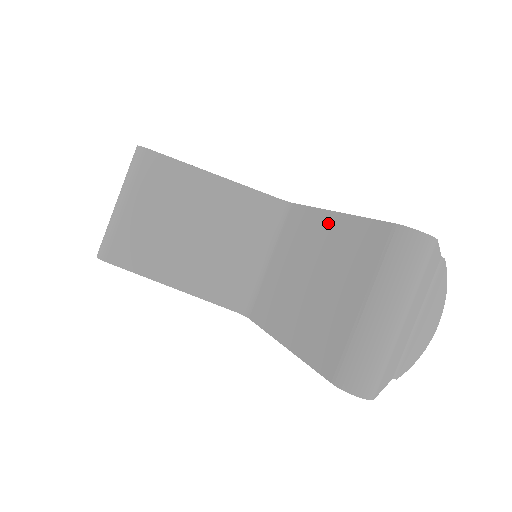
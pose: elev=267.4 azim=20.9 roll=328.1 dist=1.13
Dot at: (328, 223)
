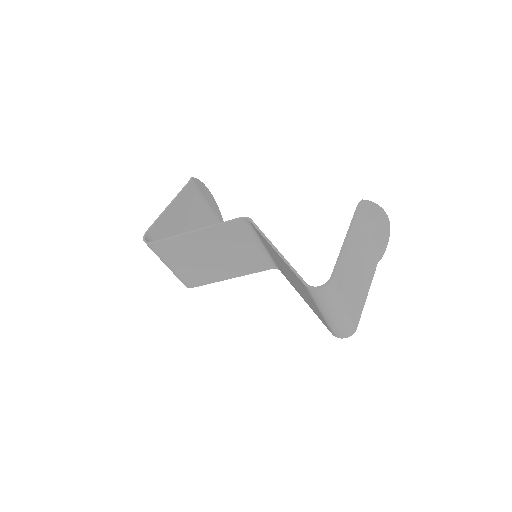
Dot at: (276, 254)
